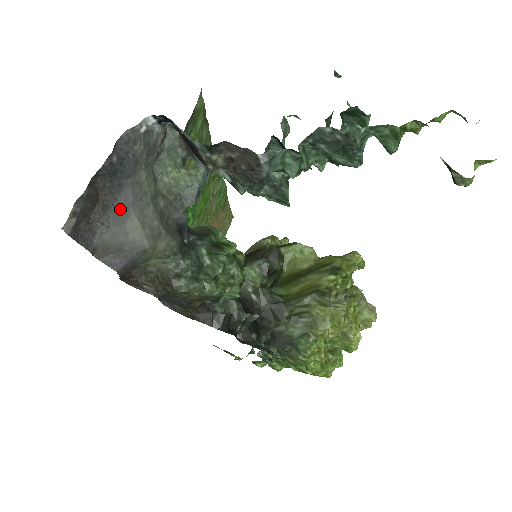
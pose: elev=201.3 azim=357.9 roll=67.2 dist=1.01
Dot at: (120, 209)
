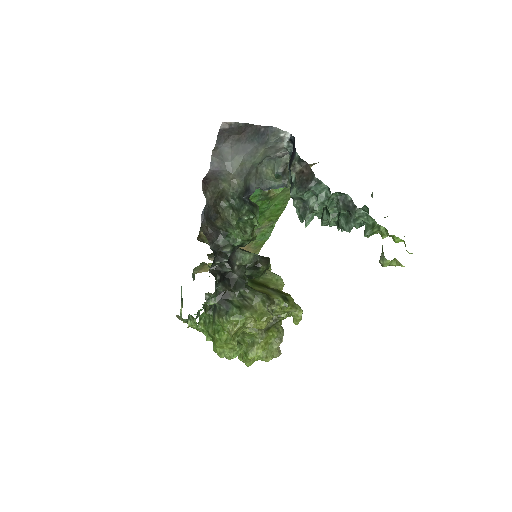
Dot at: (242, 148)
